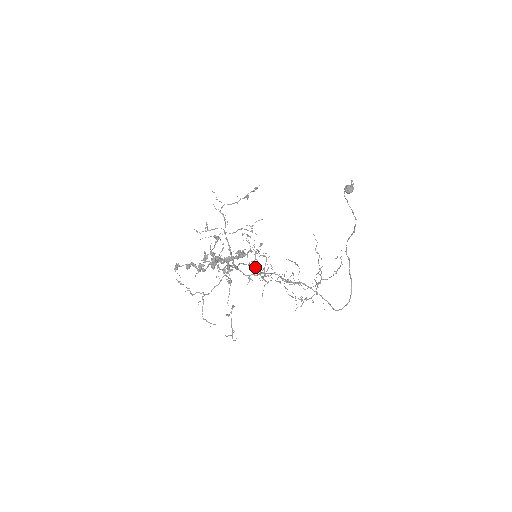
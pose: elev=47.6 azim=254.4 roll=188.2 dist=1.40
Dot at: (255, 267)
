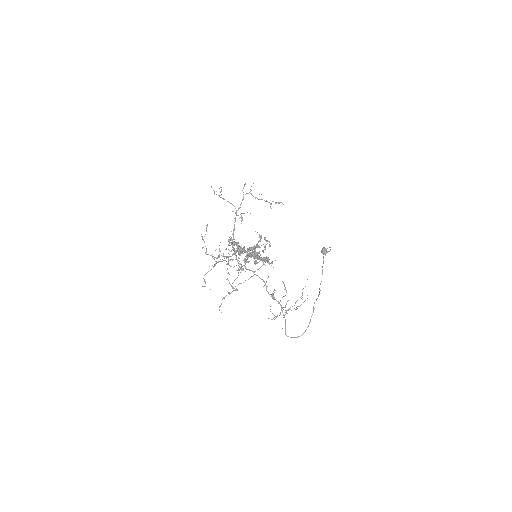
Dot at: occluded
